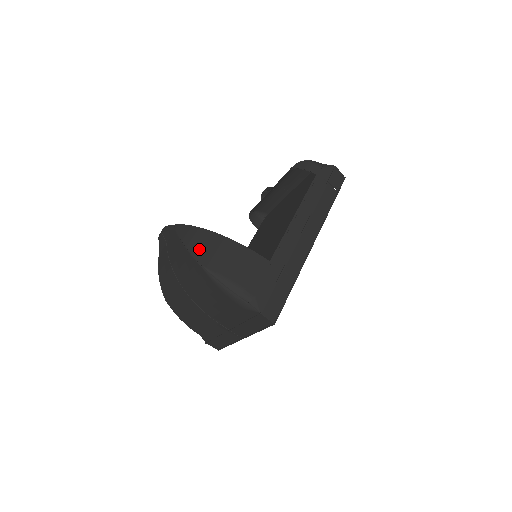
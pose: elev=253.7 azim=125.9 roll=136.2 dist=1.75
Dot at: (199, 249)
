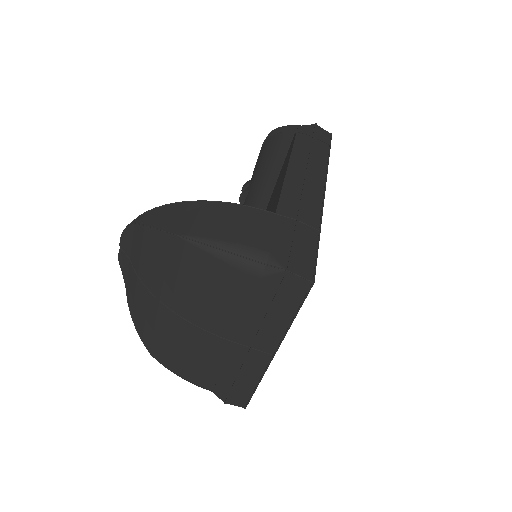
Dot at: (171, 222)
